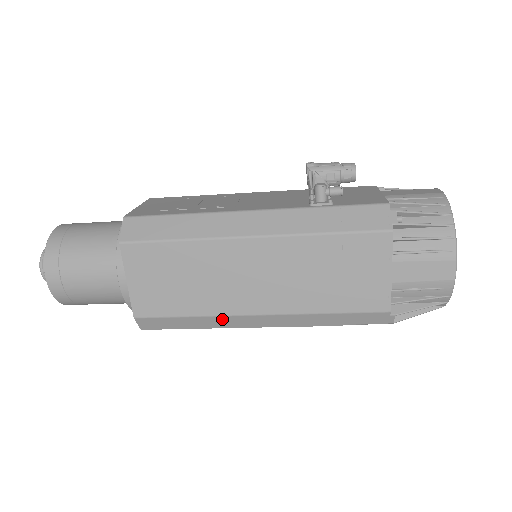
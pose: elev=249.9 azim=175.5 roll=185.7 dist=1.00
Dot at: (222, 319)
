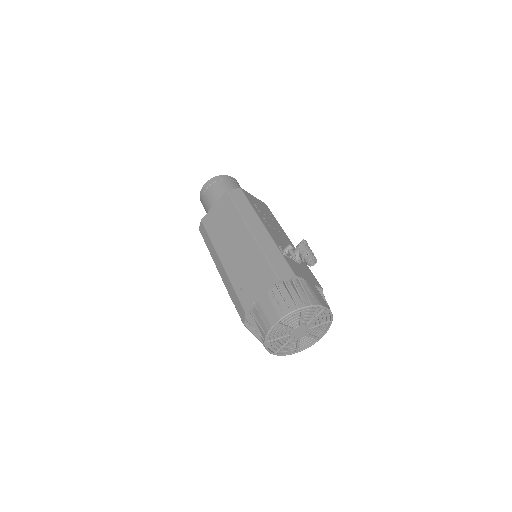
Dot at: (214, 251)
